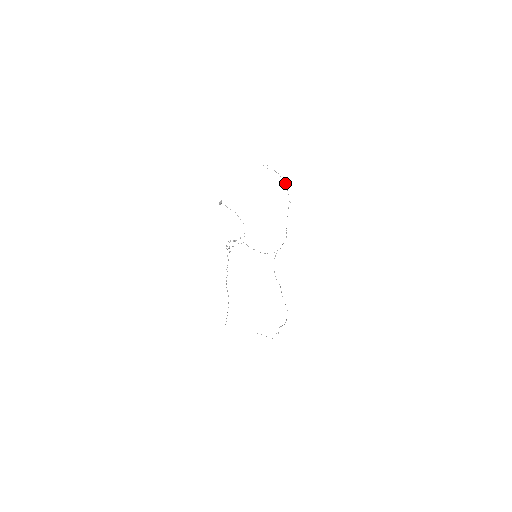
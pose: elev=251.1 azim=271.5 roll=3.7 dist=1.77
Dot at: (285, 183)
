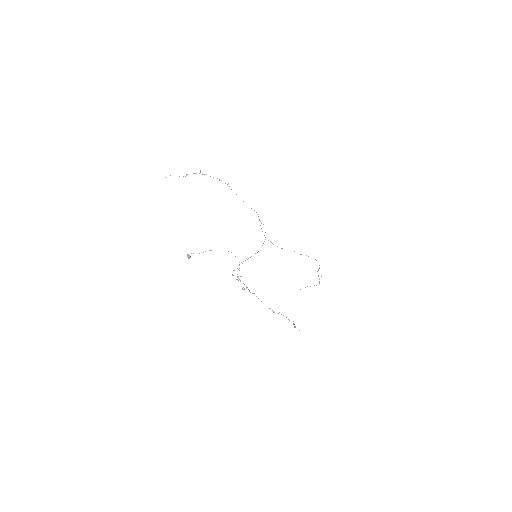
Dot at: occluded
